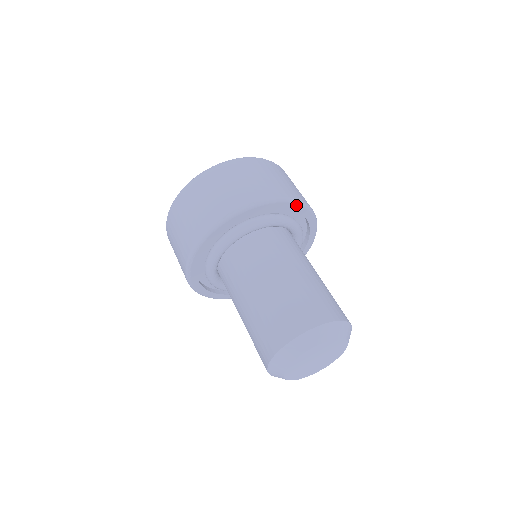
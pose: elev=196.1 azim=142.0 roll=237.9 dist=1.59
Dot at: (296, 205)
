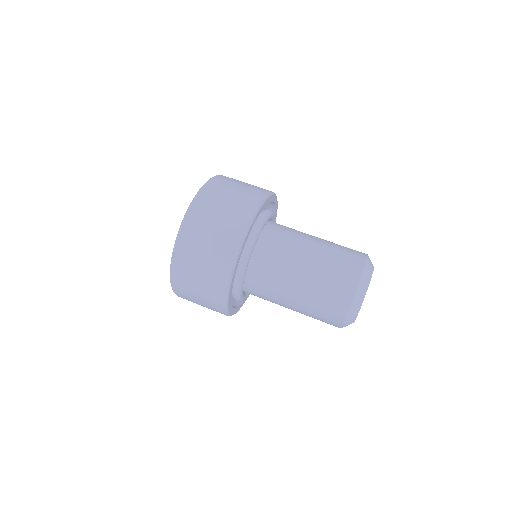
Dot at: (277, 204)
